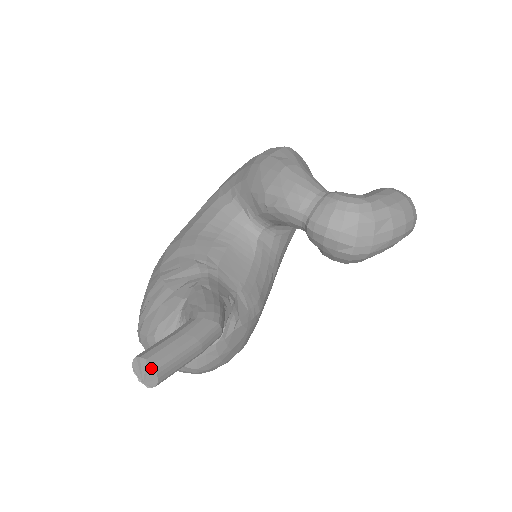
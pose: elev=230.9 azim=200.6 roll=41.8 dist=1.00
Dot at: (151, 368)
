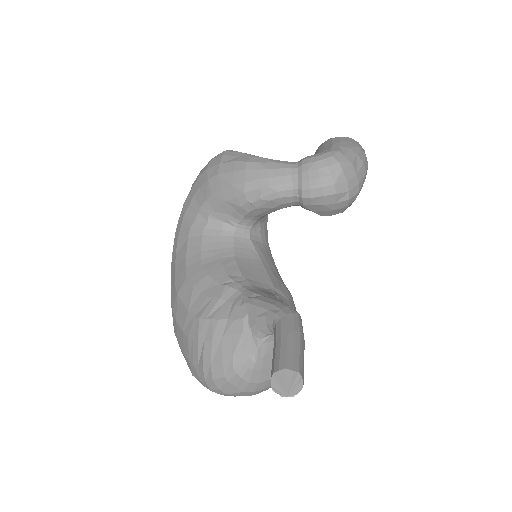
Dot at: (293, 373)
